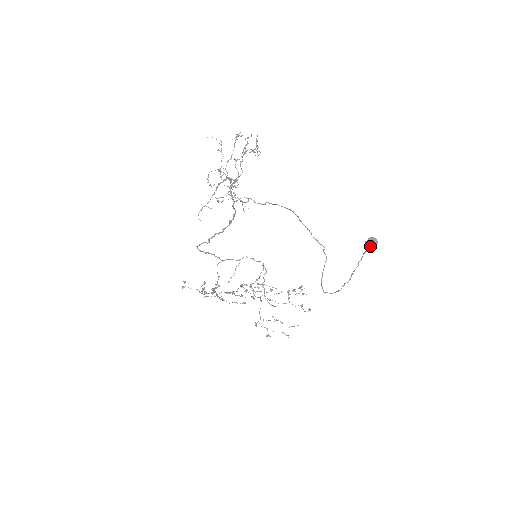
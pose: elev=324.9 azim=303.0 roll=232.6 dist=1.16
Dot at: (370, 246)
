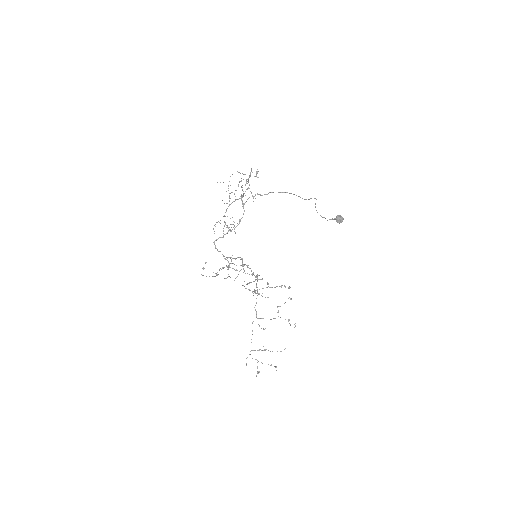
Dot at: (339, 220)
